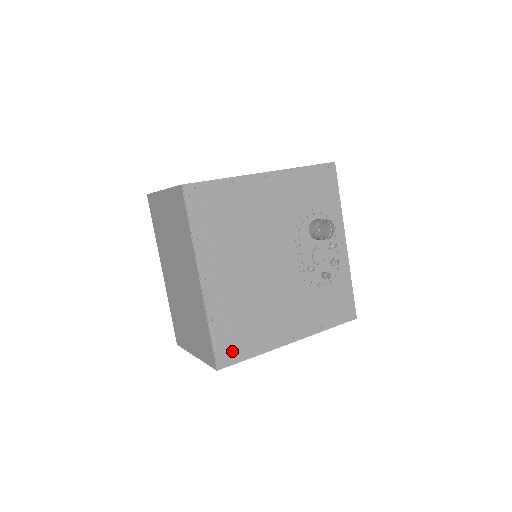
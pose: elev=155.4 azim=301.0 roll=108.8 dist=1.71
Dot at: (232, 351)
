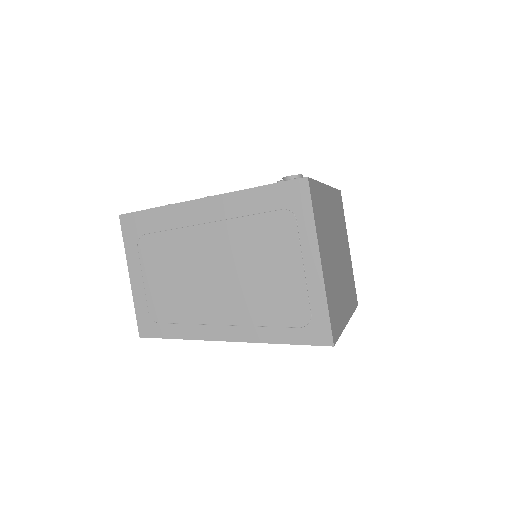
Dot at: occluded
